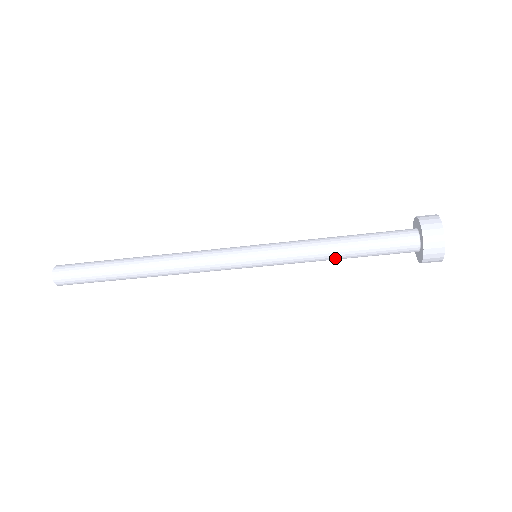
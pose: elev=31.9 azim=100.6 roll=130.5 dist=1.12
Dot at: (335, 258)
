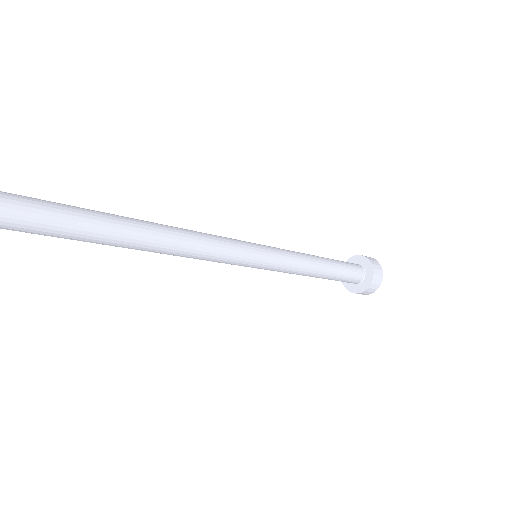
Dot at: (314, 276)
